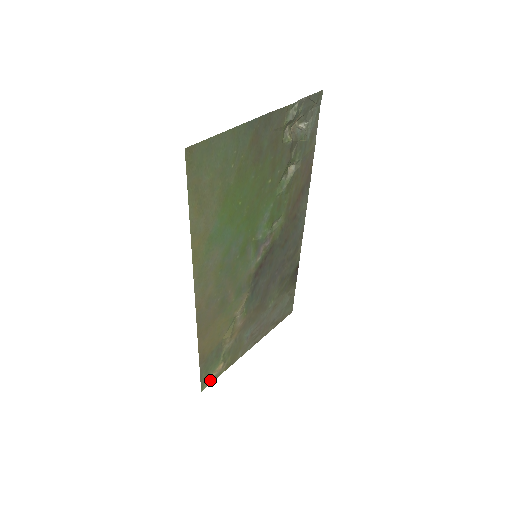
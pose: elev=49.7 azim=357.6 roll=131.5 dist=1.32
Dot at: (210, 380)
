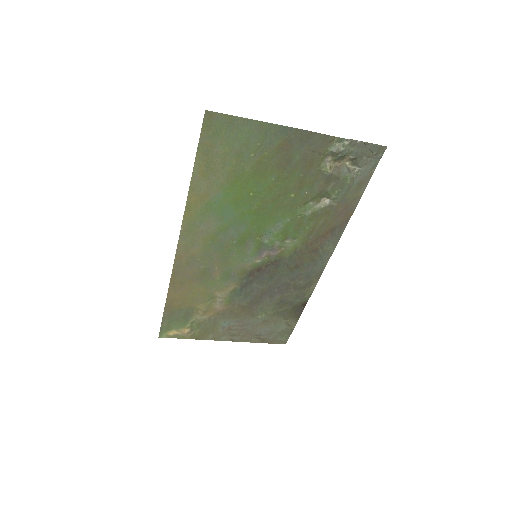
Dot at: (171, 334)
